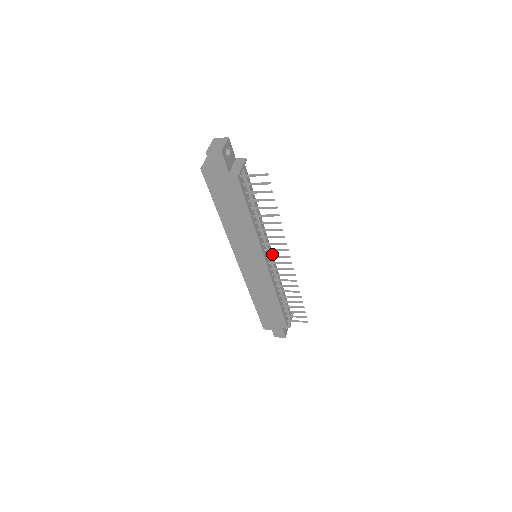
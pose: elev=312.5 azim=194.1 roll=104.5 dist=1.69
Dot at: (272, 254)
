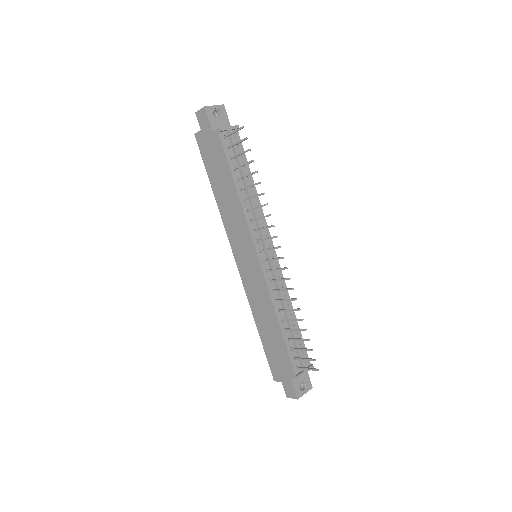
Dot at: occluded
